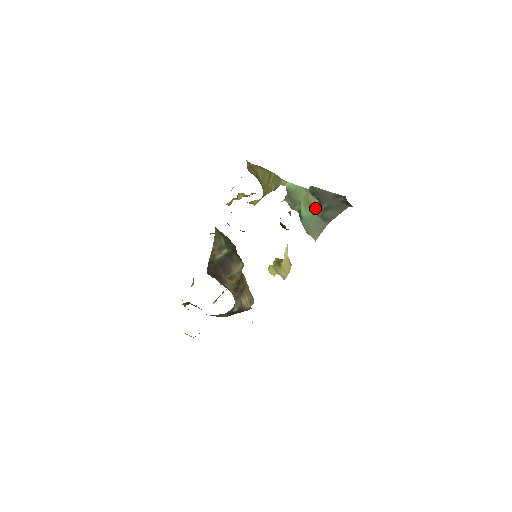
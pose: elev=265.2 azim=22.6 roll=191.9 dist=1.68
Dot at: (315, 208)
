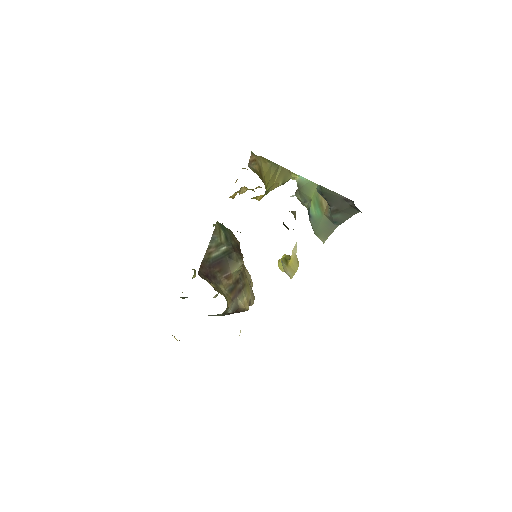
Dot at: (325, 208)
